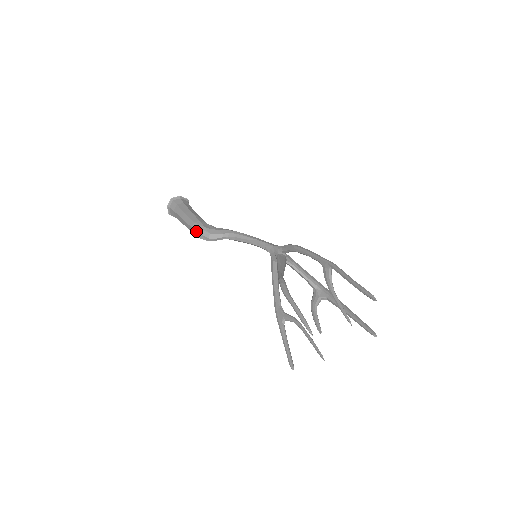
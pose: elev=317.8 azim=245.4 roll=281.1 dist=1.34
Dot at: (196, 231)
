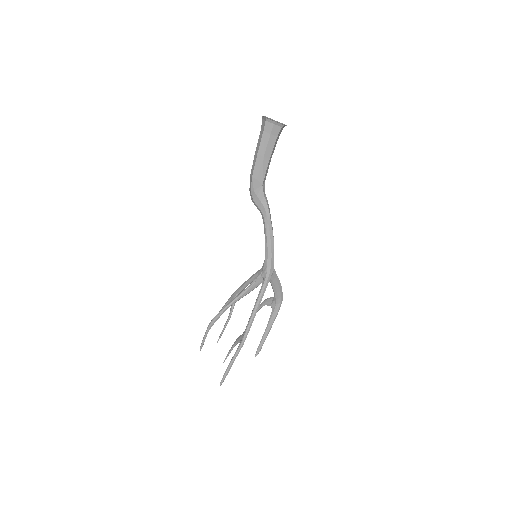
Dot at: (250, 183)
